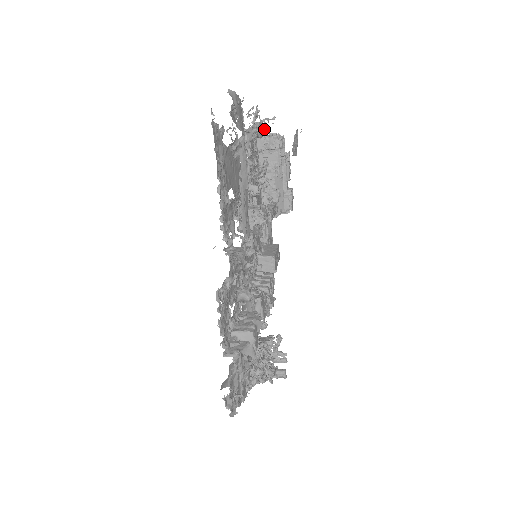
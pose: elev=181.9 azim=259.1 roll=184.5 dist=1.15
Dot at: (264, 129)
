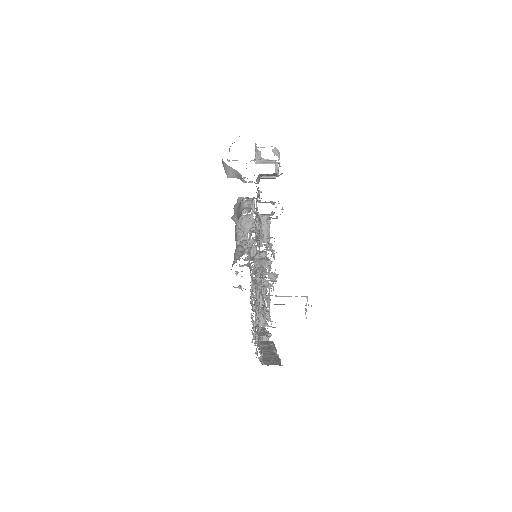
Dot at: occluded
